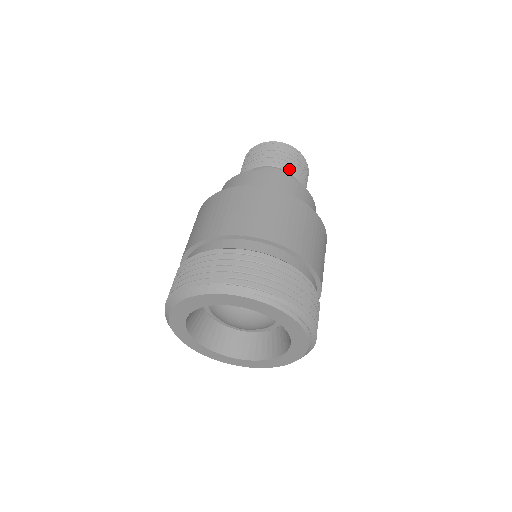
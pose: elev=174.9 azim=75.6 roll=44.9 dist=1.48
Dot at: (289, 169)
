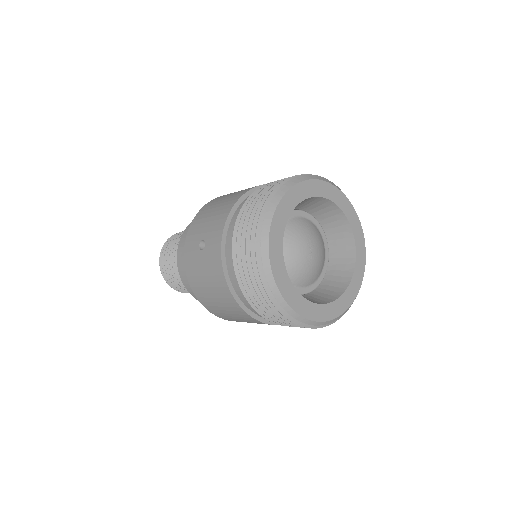
Dot at: occluded
